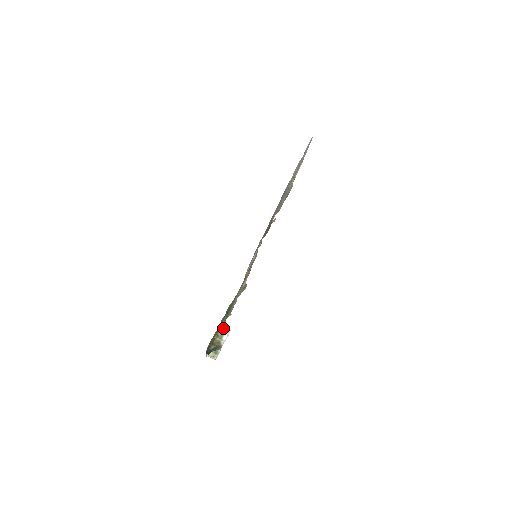
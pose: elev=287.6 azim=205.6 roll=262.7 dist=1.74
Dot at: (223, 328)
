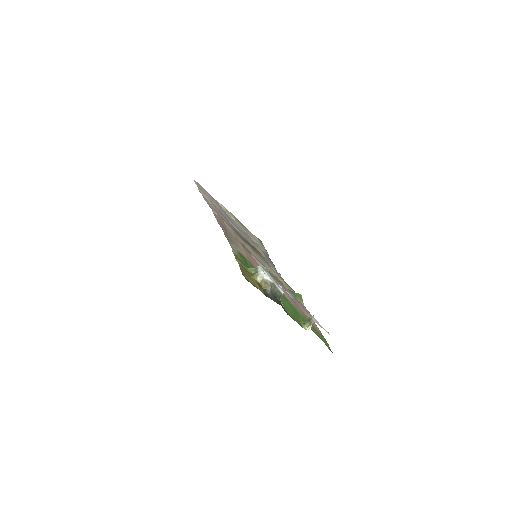
Dot at: (252, 270)
